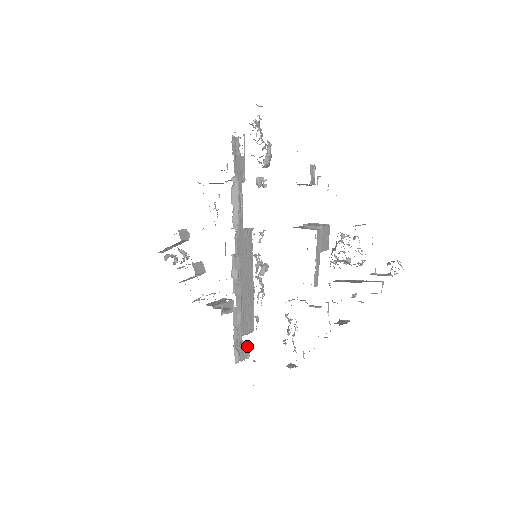
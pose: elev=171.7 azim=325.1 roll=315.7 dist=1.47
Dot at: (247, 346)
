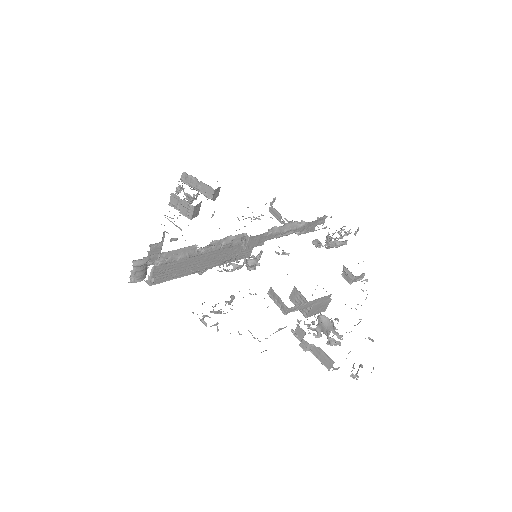
Dot at: (145, 276)
